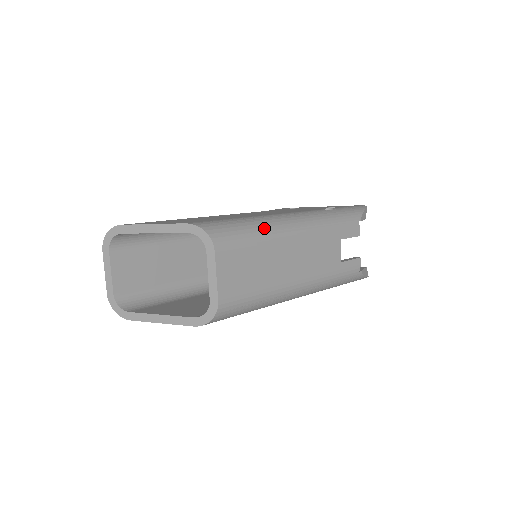
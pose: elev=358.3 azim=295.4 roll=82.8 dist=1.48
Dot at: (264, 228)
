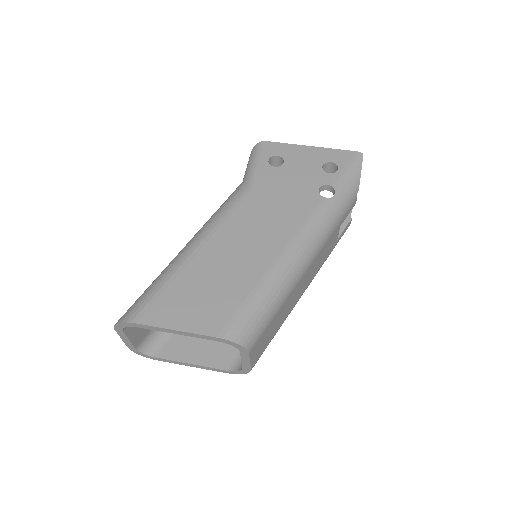
Dot at: (282, 290)
